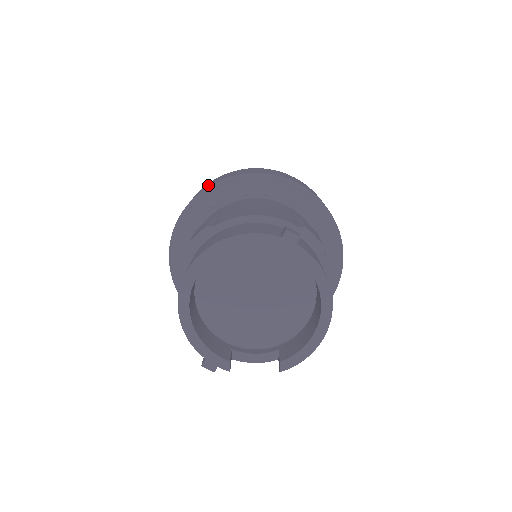
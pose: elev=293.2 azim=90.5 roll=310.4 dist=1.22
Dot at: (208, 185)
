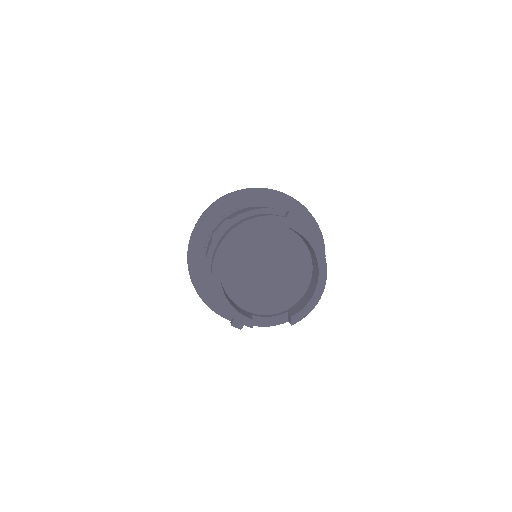
Dot at: occluded
